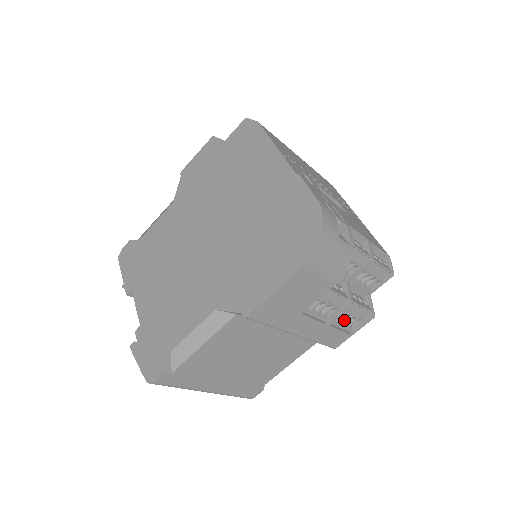
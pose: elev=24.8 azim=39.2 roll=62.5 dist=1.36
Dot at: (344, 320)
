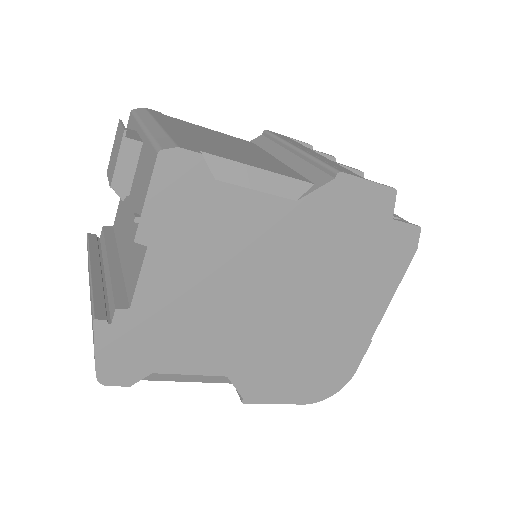
Dot at: occluded
